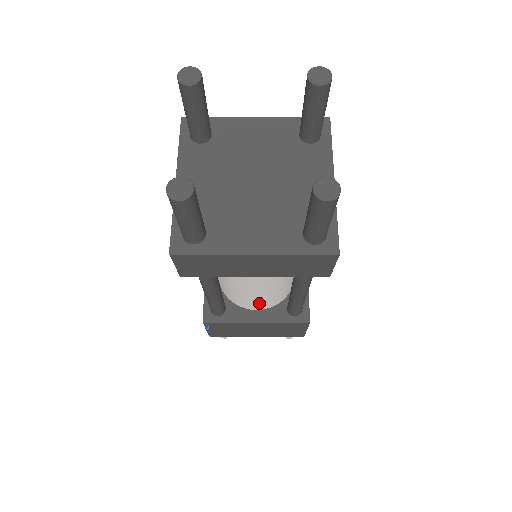
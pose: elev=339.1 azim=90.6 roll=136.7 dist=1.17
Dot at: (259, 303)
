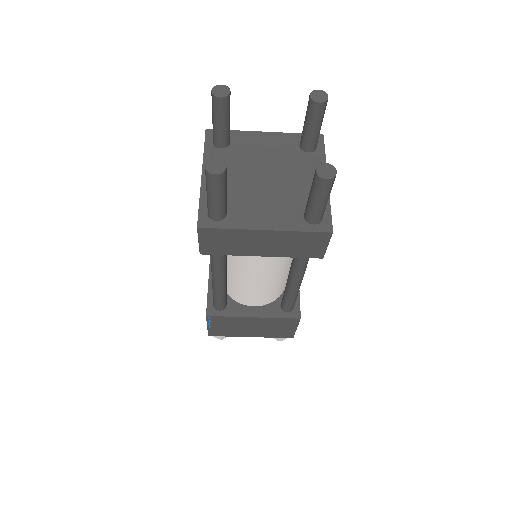
Dot at: (257, 297)
